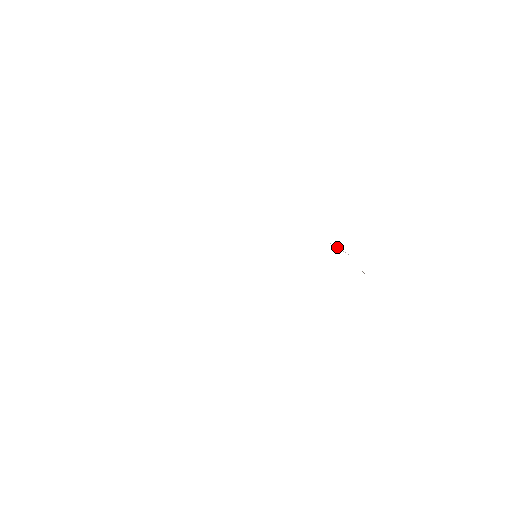
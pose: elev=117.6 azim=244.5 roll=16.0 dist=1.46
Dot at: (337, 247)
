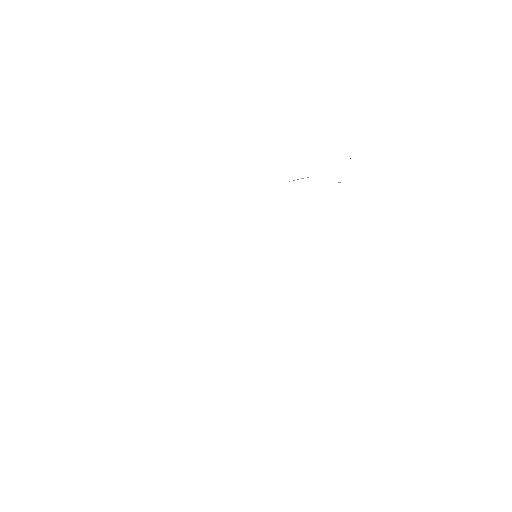
Dot at: (298, 179)
